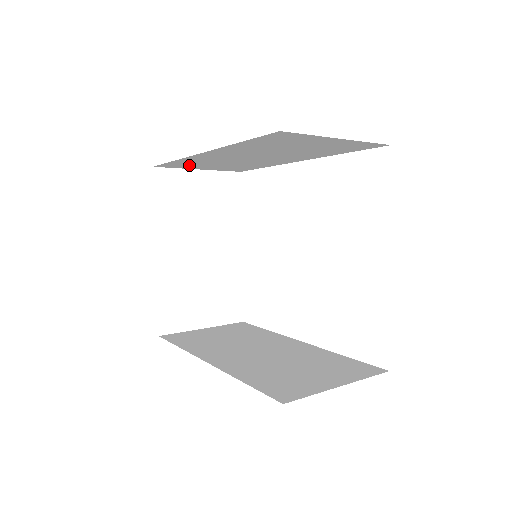
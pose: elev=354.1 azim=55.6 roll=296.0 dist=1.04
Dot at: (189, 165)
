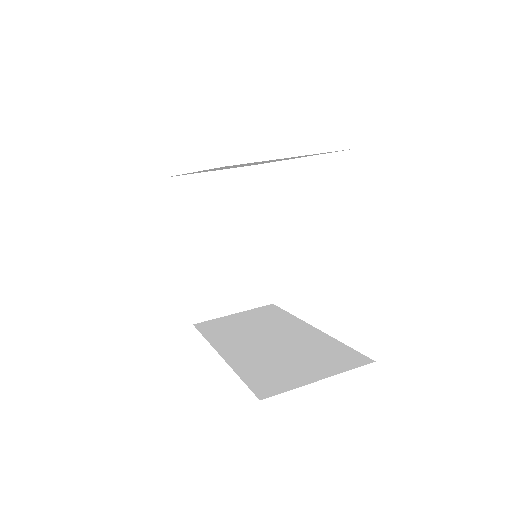
Dot at: occluded
